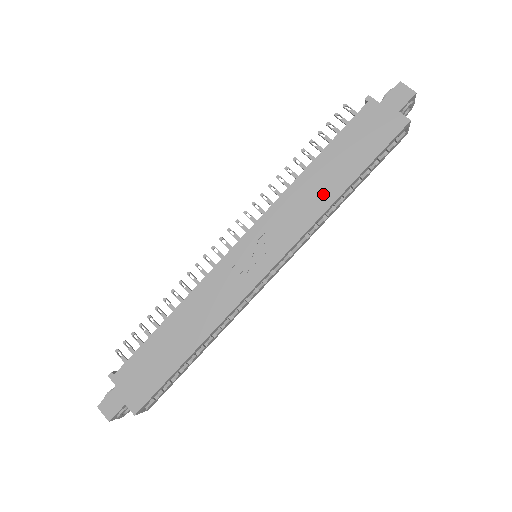
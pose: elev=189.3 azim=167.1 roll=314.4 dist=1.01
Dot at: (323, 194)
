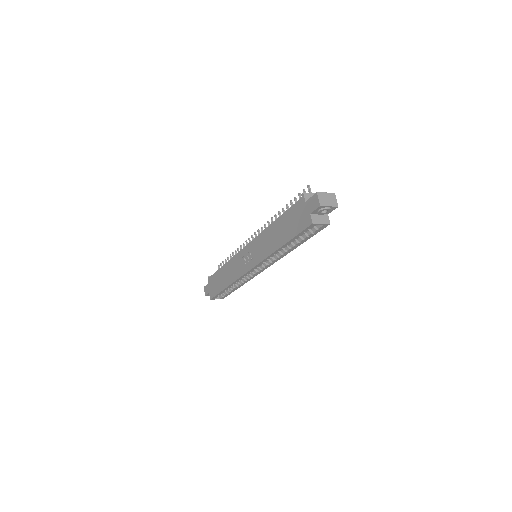
Dot at: (273, 243)
